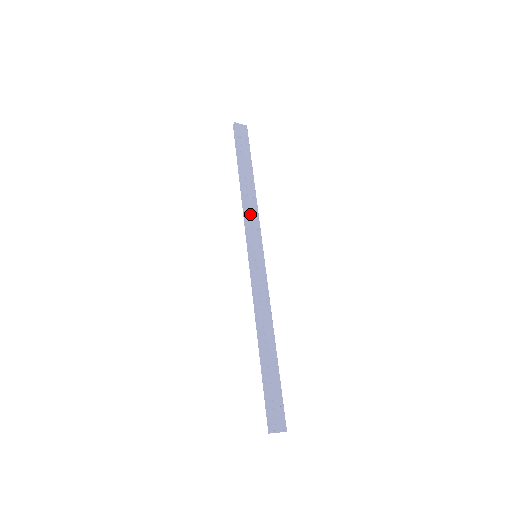
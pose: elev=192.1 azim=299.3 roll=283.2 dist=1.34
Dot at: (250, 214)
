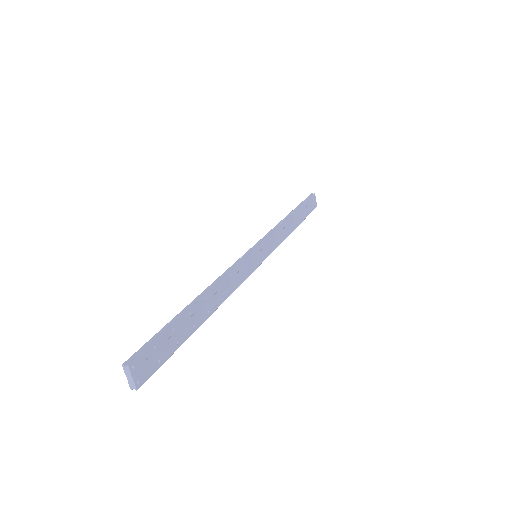
Dot at: (278, 234)
